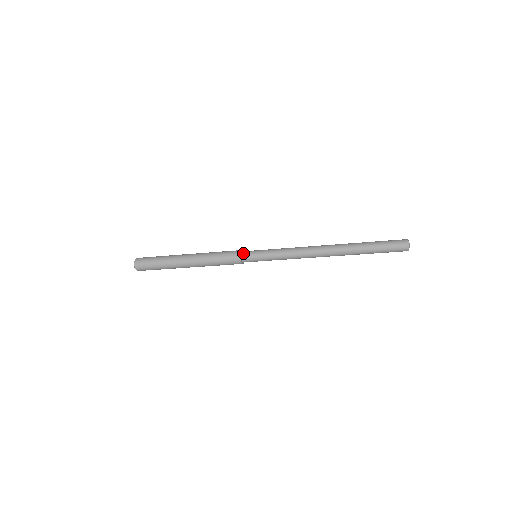
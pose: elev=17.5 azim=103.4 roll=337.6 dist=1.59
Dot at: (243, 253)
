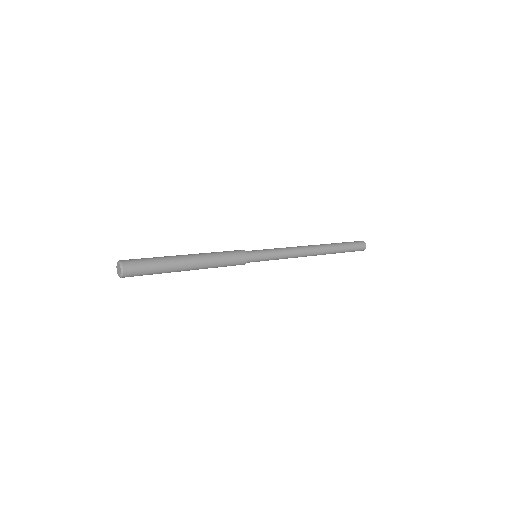
Dot at: (248, 253)
